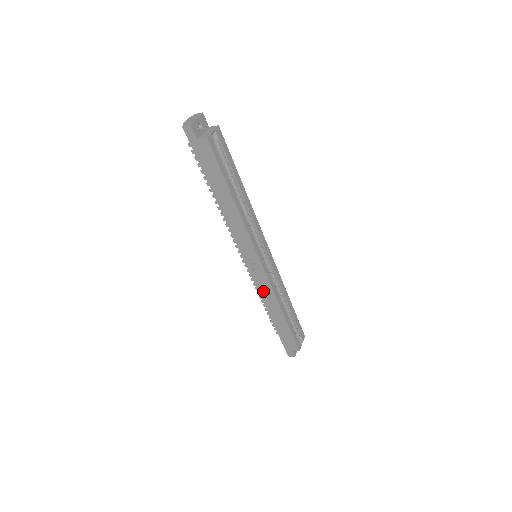
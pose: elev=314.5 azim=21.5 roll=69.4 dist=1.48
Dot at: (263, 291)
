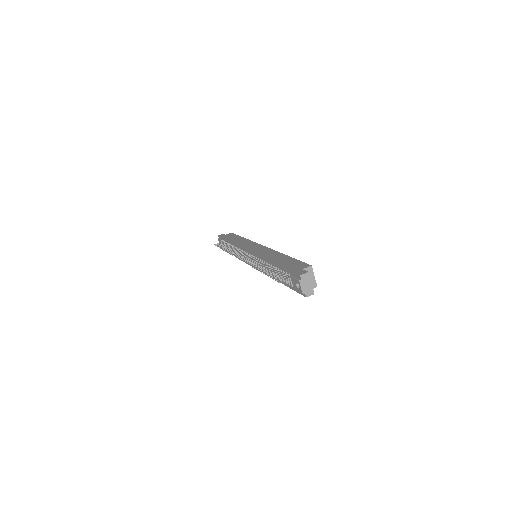
Dot at: occluded
